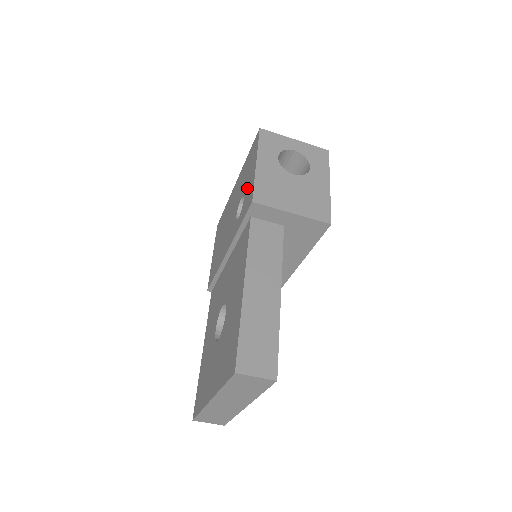
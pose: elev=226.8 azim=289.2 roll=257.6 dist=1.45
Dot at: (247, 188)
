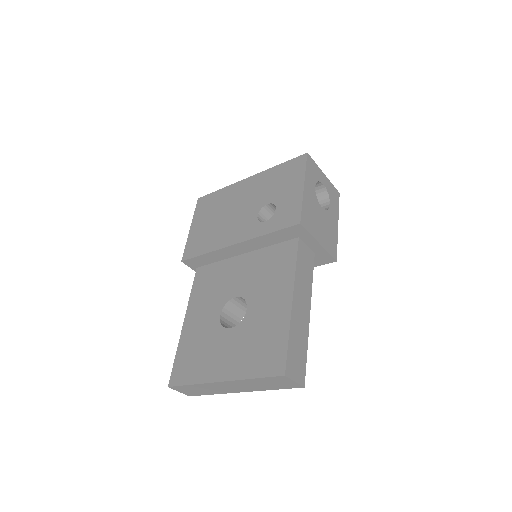
Dot at: (284, 201)
